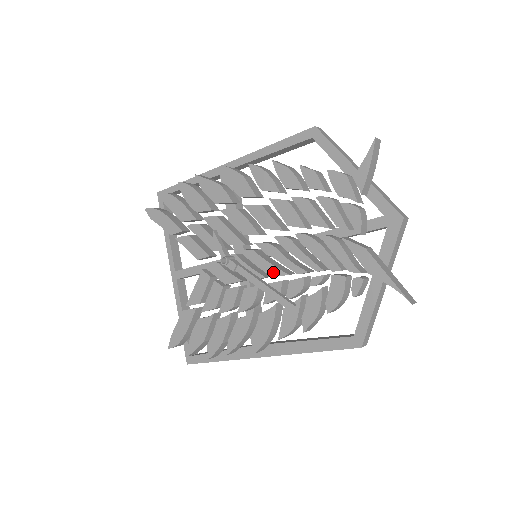
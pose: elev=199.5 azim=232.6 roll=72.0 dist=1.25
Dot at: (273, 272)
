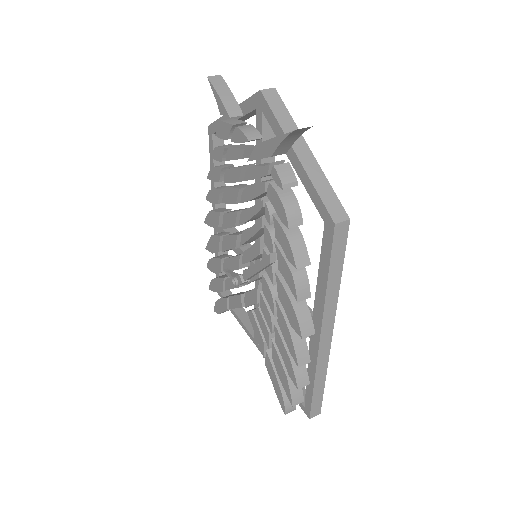
Dot at: (257, 250)
